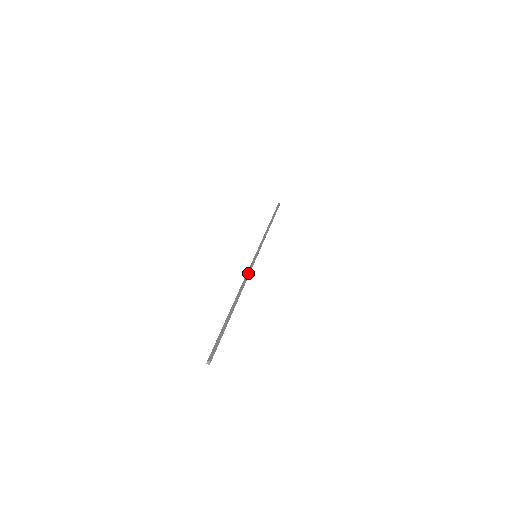
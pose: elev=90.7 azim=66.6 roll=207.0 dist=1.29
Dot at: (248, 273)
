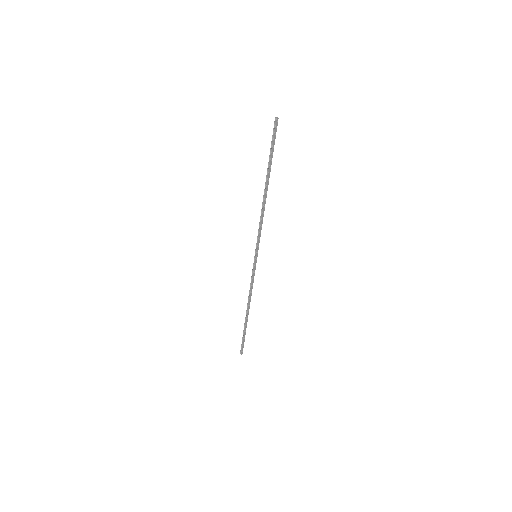
Dot at: (261, 226)
